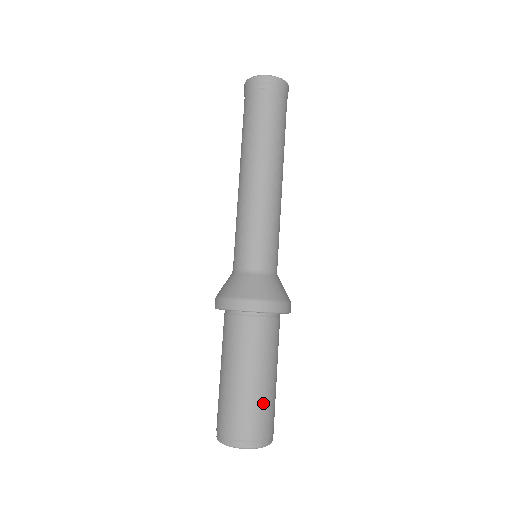
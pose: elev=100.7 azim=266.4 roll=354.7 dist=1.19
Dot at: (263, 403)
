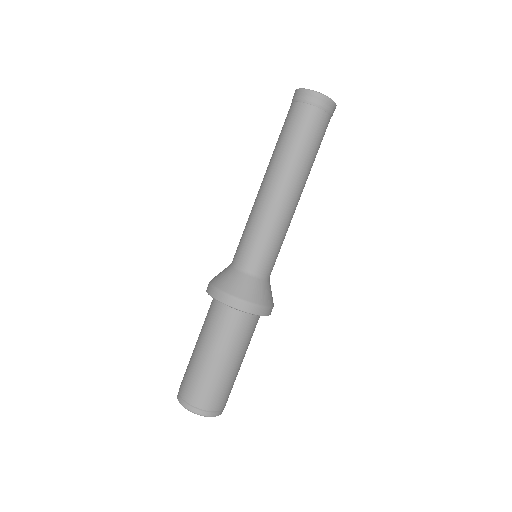
Dot at: (223, 383)
